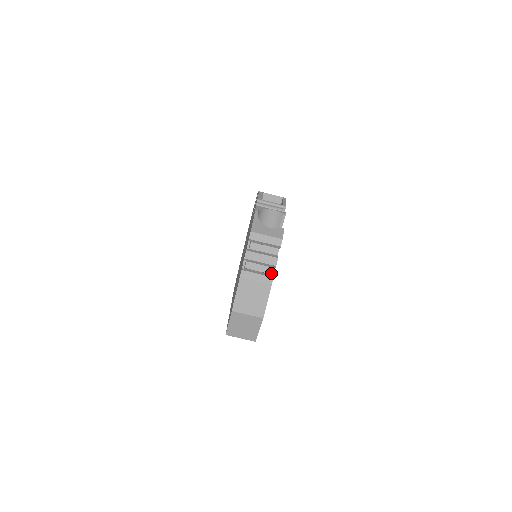
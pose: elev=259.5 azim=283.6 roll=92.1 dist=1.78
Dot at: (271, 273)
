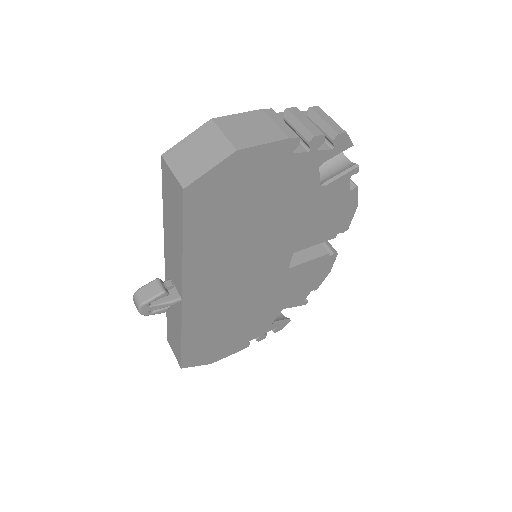
Dot at: (296, 151)
